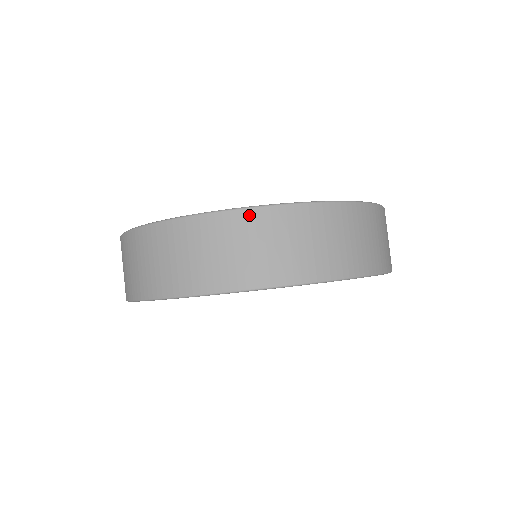
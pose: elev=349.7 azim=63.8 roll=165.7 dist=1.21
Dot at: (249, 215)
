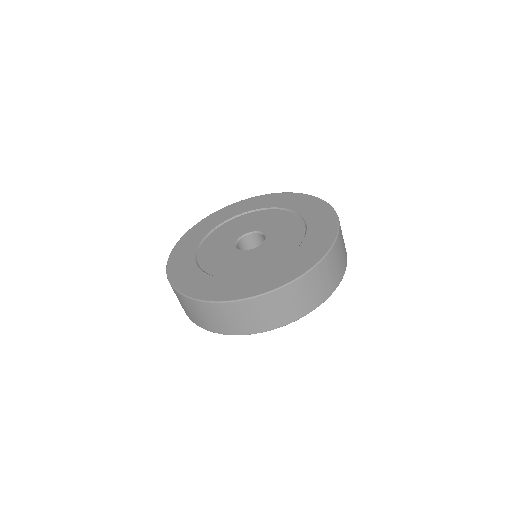
Dot at: (324, 262)
